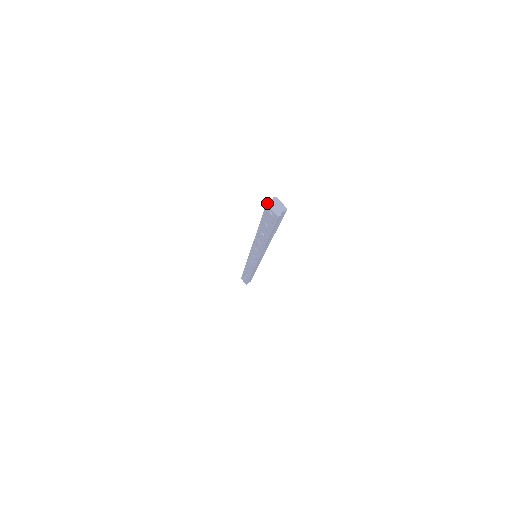
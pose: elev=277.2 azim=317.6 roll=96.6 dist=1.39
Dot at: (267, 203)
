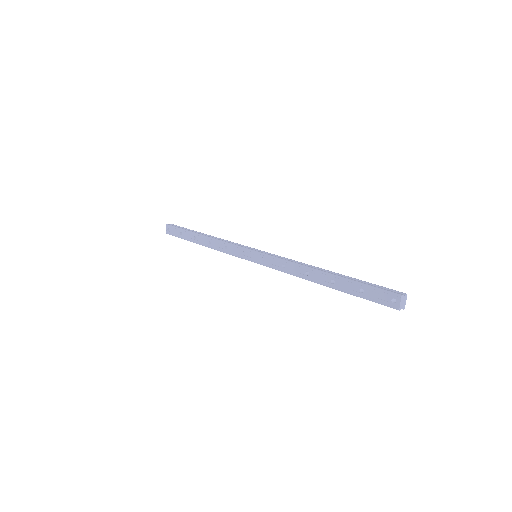
Dot at: (403, 295)
